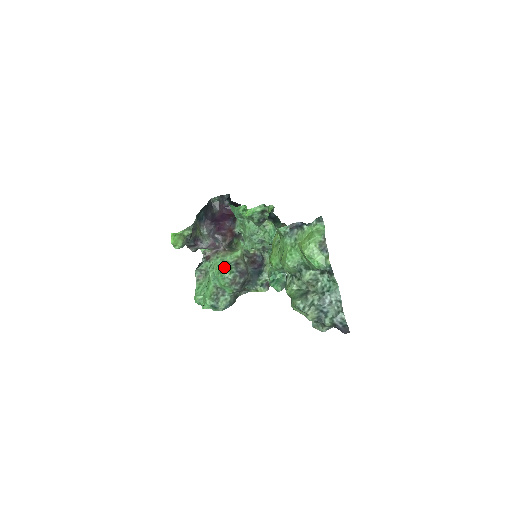
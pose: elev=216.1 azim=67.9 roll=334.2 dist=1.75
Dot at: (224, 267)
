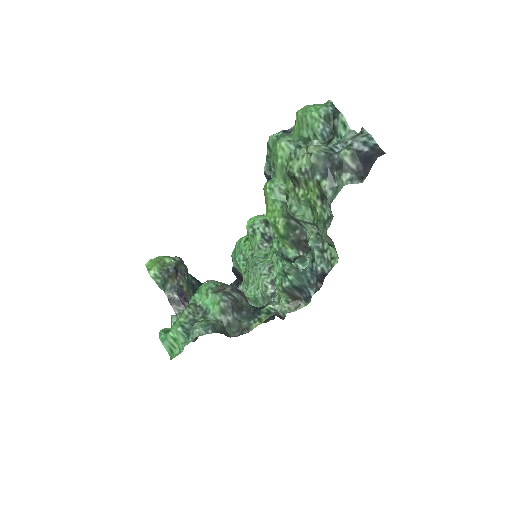
Dot at: occluded
